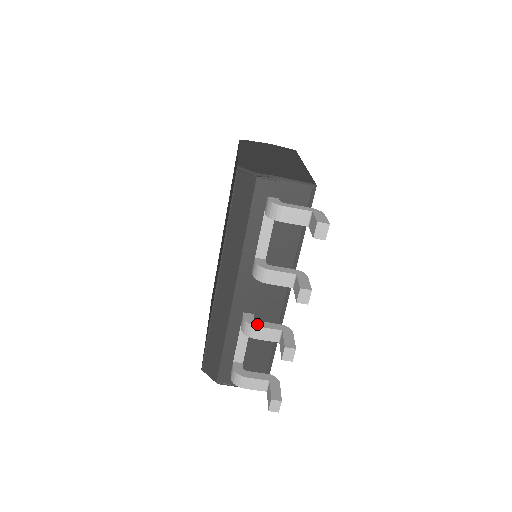
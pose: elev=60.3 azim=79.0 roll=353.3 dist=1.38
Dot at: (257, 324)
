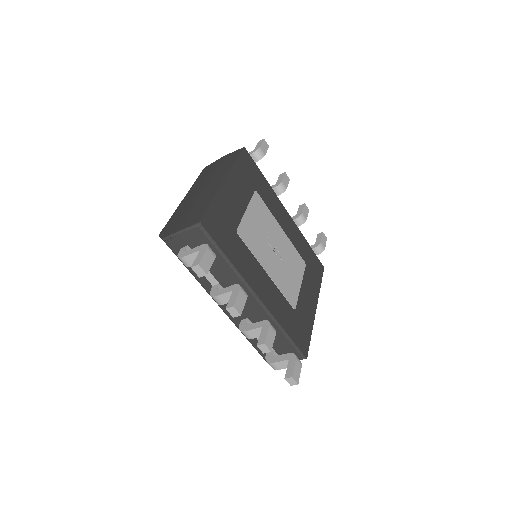
Dot at: (246, 329)
